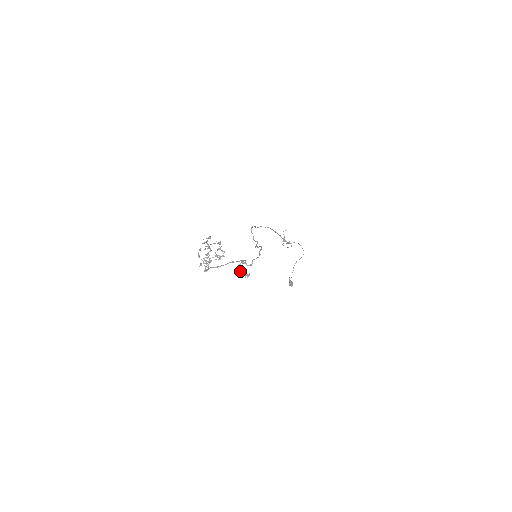
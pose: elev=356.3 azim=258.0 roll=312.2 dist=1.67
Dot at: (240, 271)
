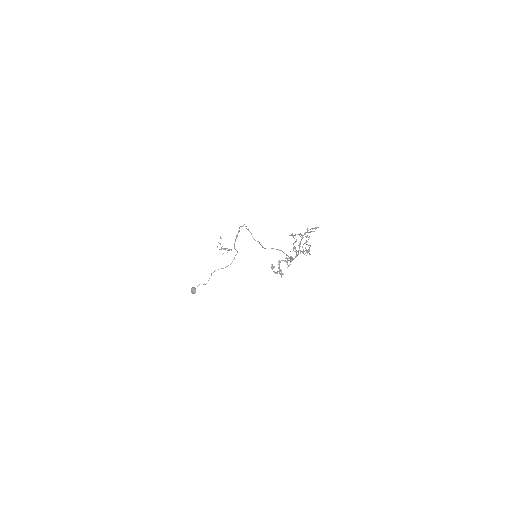
Dot at: occluded
